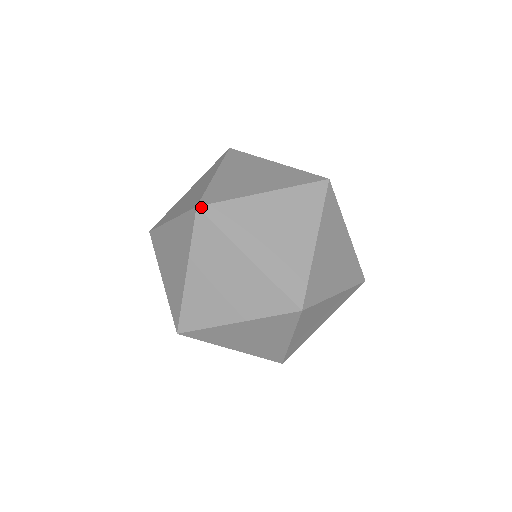
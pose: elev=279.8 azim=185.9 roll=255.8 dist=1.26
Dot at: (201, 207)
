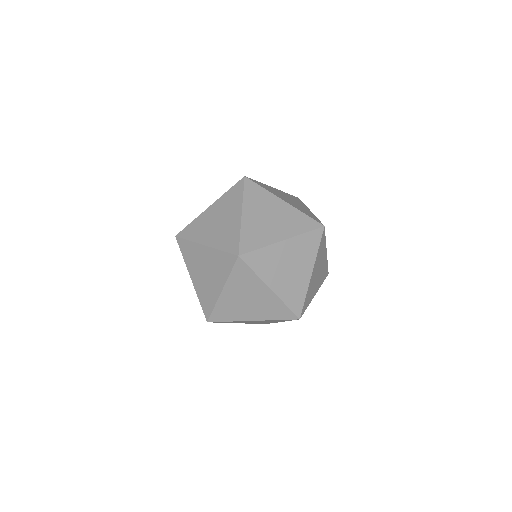
Dot at: (177, 235)
